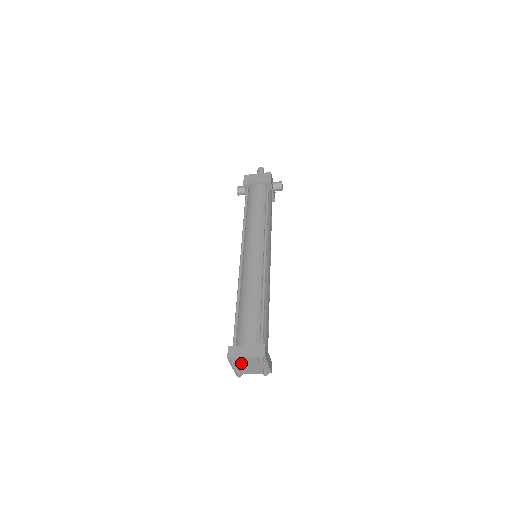
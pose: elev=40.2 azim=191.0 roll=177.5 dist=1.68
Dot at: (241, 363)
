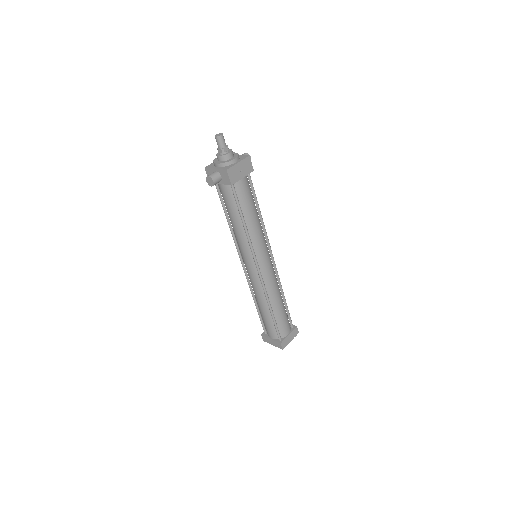
Dot at: occluded
